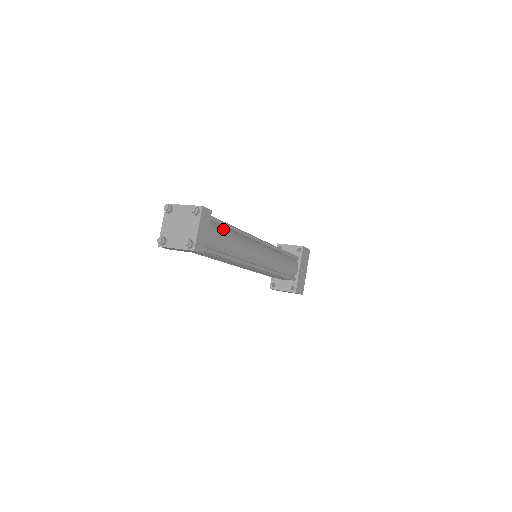
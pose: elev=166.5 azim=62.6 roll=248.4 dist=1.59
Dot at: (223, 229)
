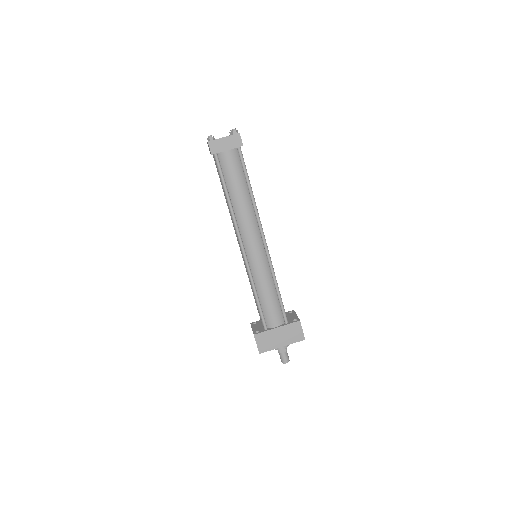
Dot at: (242, 174)
